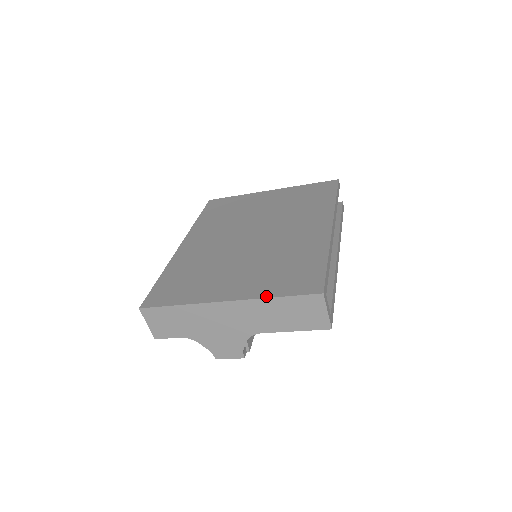
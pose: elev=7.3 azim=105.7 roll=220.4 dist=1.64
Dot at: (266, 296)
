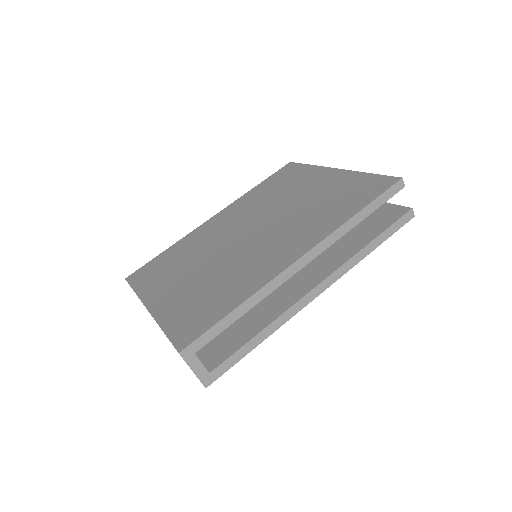
Dot at: (161, 324)
